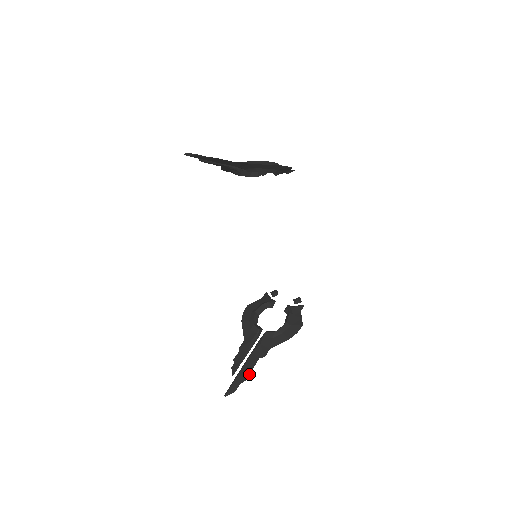
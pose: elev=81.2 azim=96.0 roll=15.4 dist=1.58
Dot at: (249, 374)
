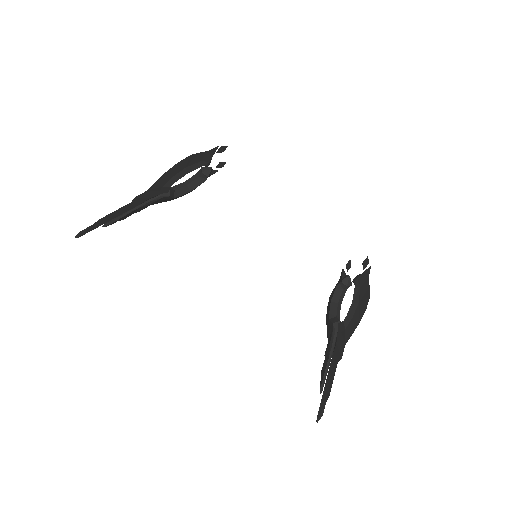
Dot at: (331, 387)
